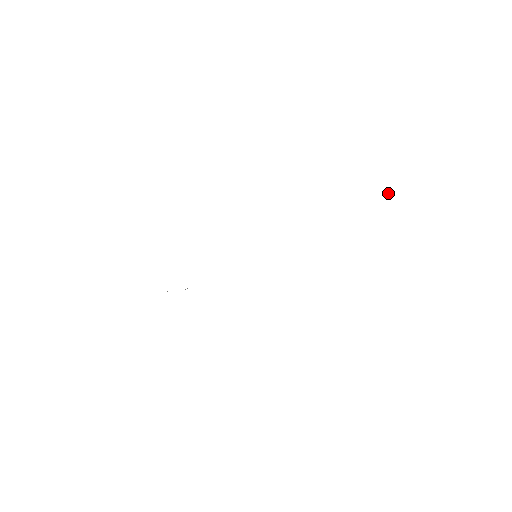
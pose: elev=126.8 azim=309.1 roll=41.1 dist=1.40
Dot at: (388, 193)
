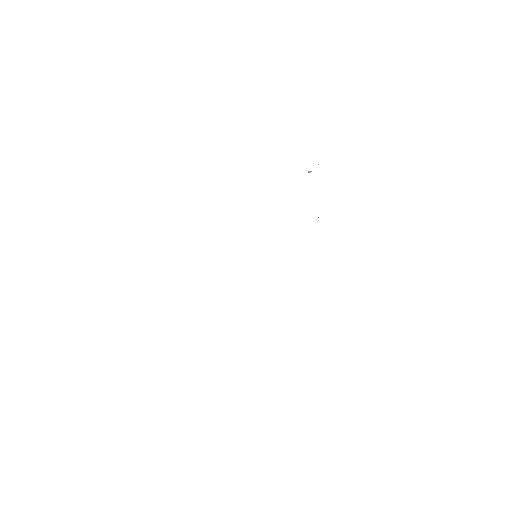
Dot at: (308, 172)
